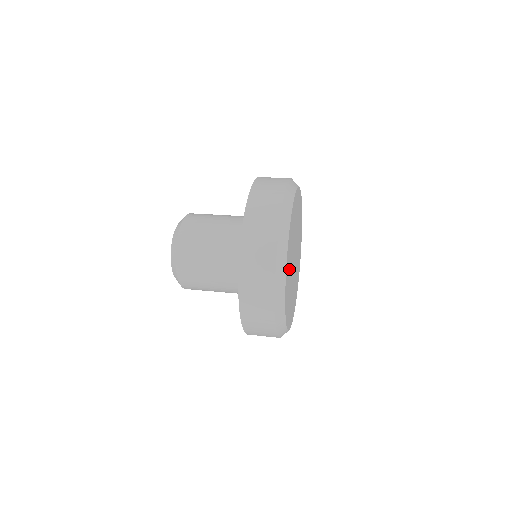
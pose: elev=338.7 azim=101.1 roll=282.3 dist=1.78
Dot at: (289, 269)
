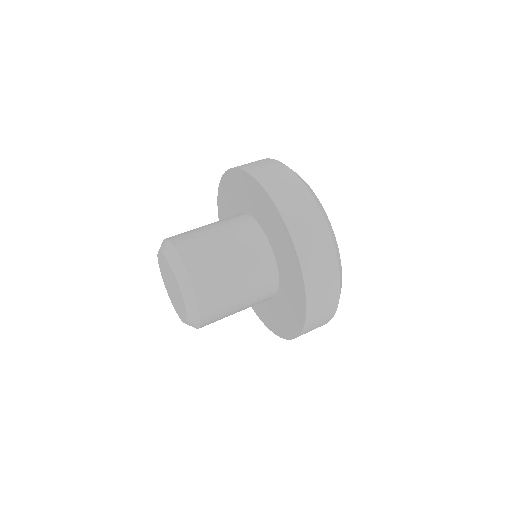
Dot at: occluded
